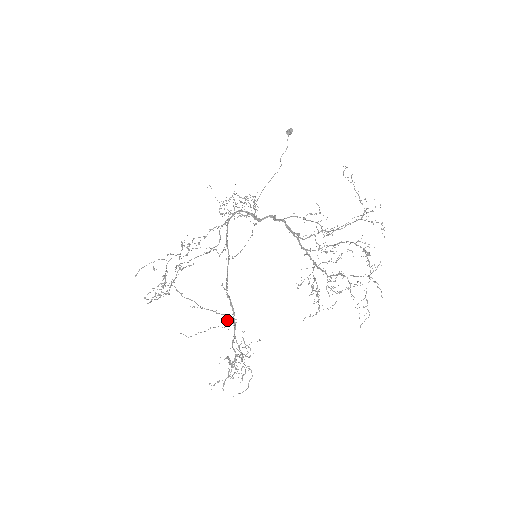
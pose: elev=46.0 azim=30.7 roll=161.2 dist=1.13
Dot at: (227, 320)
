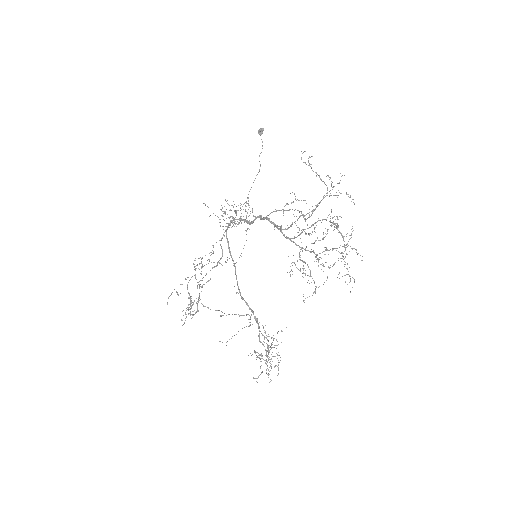
Dot at: (249, 319)
